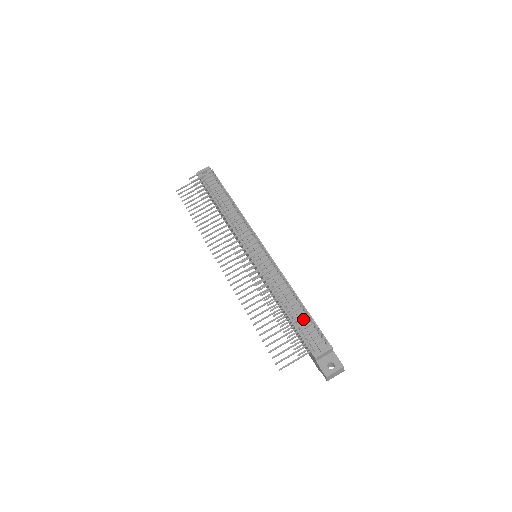
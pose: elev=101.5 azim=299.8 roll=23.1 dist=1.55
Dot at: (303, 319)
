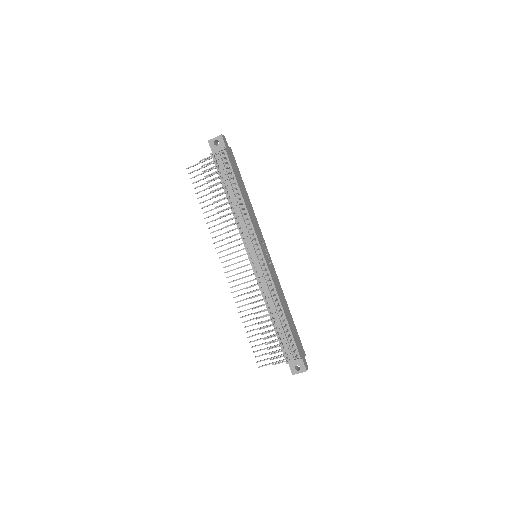
Dot at: (283, 332)
